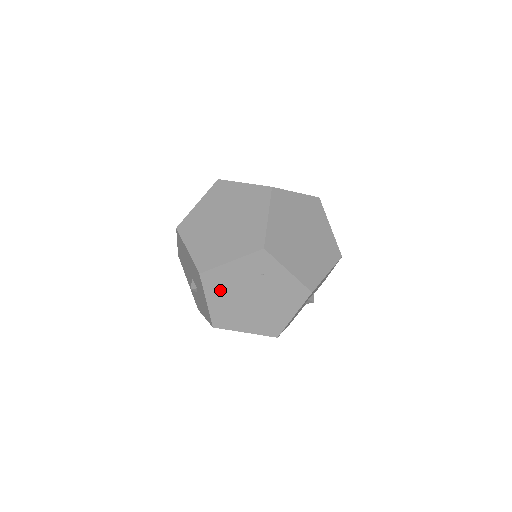
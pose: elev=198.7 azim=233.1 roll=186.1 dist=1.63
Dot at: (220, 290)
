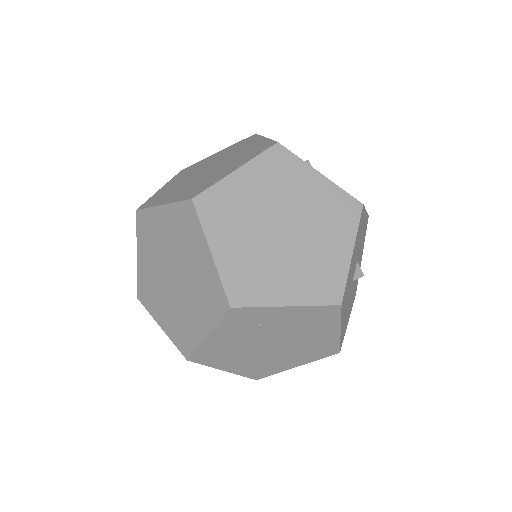
Dot at: (226, 358)
